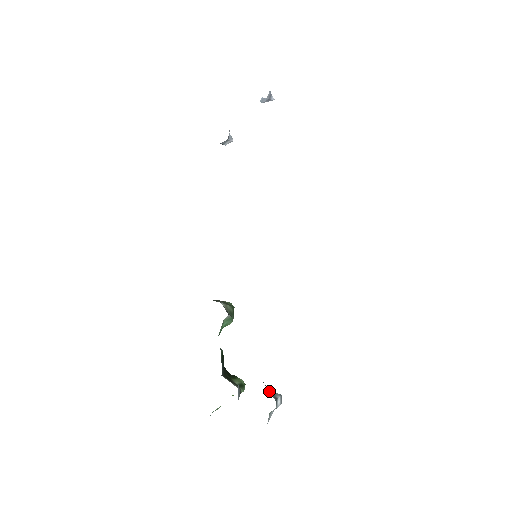
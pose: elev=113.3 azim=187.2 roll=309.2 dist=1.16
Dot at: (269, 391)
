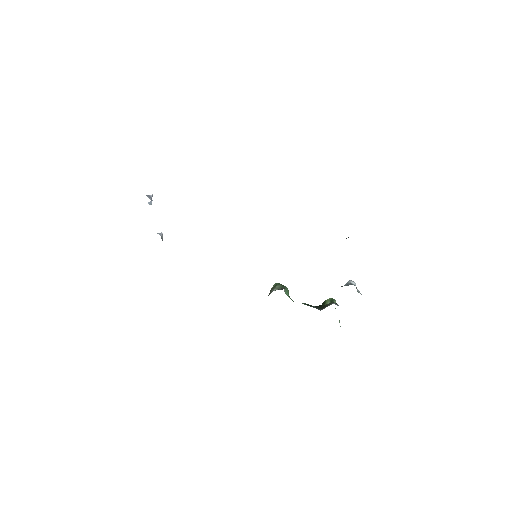
Dot at: occluded
